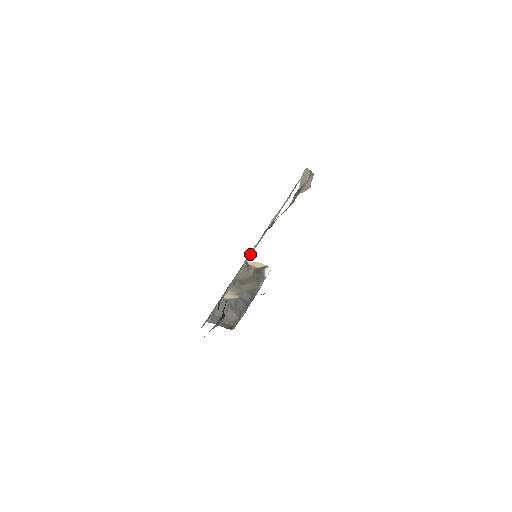
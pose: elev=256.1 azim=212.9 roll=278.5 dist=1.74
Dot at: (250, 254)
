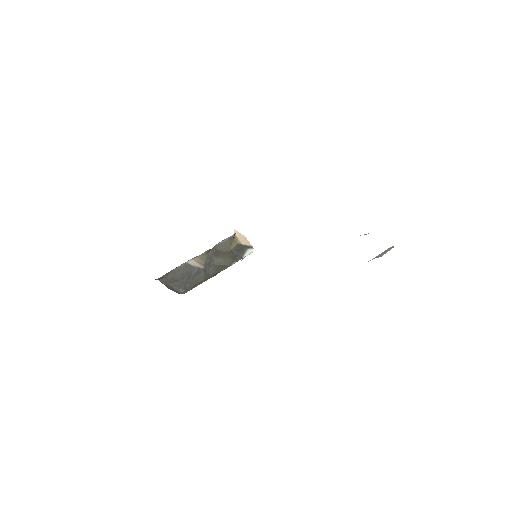
Dot at: occluded
